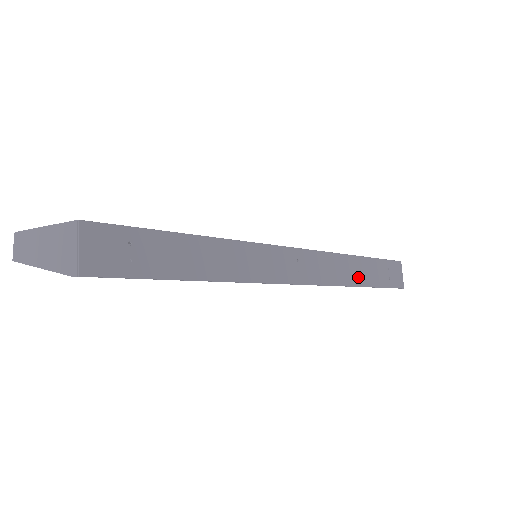
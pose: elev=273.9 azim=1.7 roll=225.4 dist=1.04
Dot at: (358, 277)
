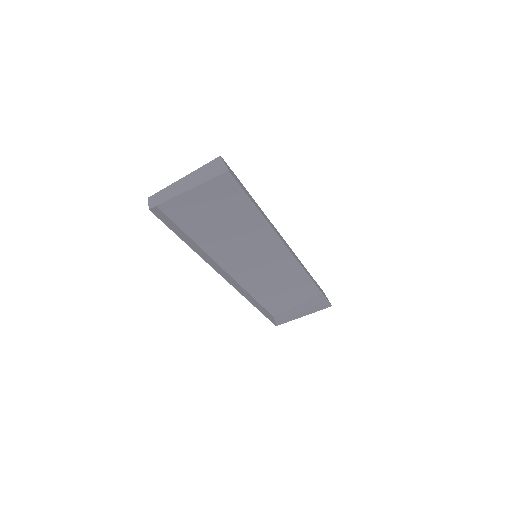
Dot at: occluded
